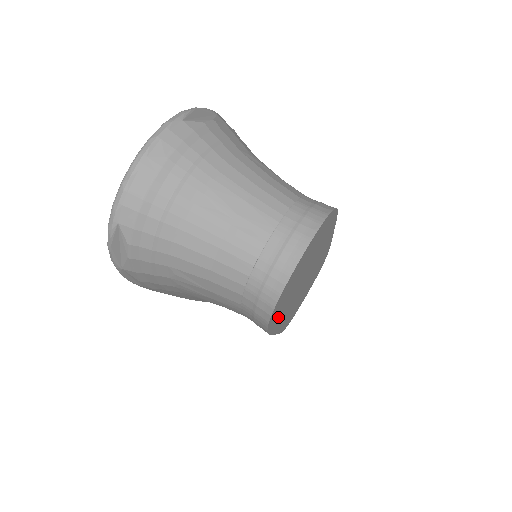
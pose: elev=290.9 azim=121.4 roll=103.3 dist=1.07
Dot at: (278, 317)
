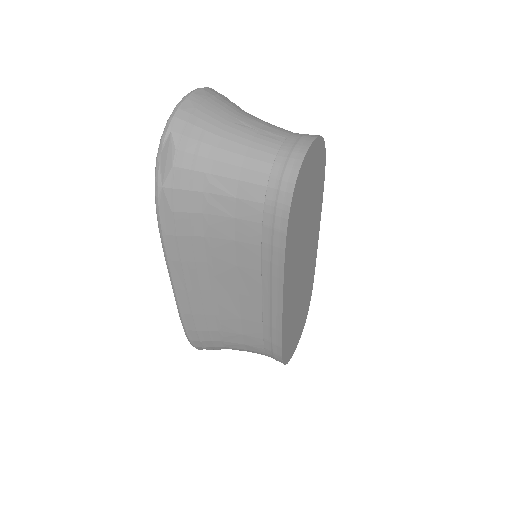
Dot at: (291, 245)
